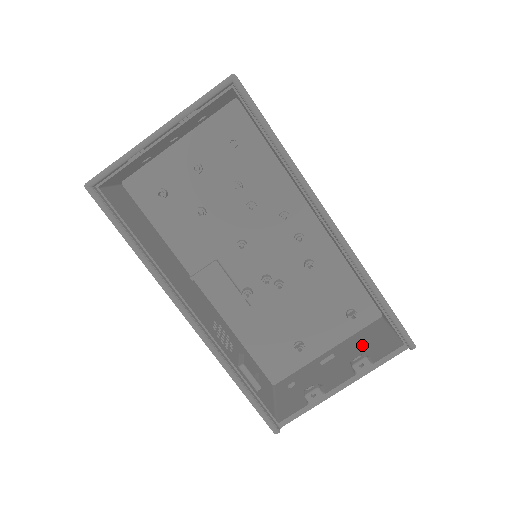
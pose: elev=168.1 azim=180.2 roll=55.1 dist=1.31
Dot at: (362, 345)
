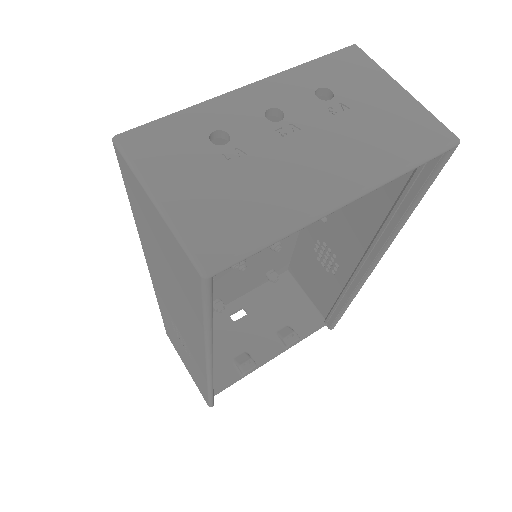
Dot at: (278, 308)
